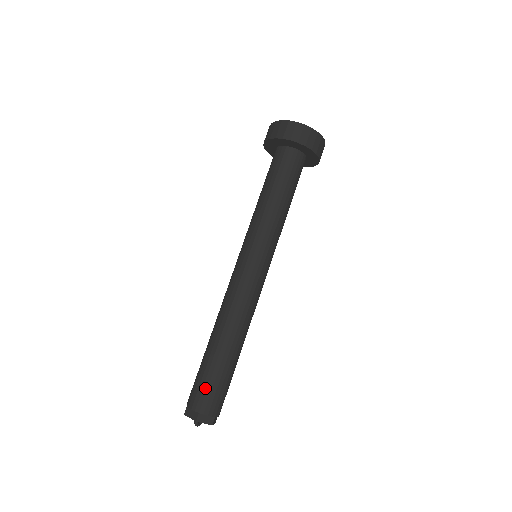
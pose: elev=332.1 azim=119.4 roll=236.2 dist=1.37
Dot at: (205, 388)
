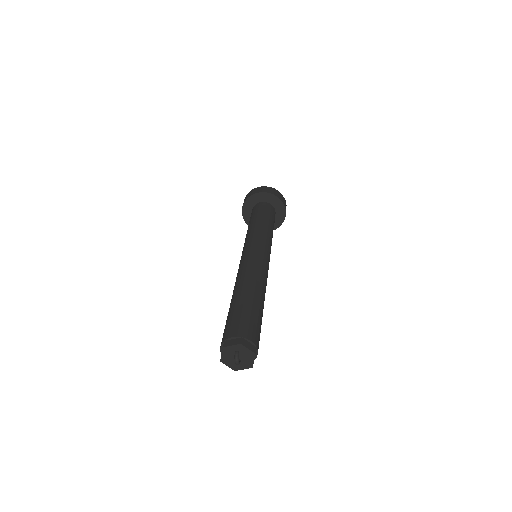
Dot at: (243, 320)
